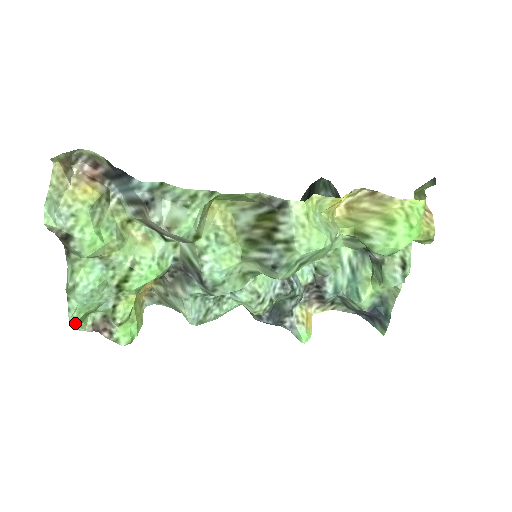
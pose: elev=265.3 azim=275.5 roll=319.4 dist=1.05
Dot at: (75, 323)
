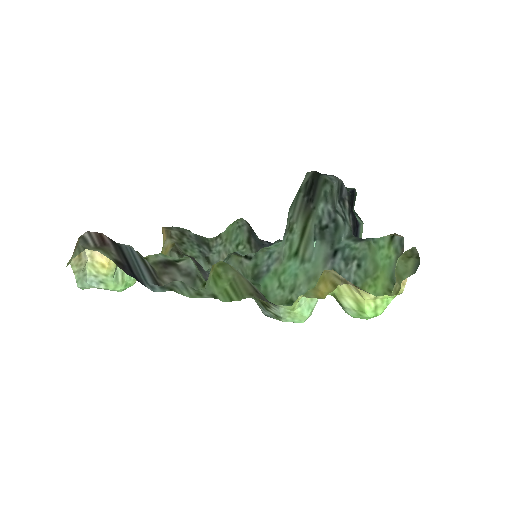
Dot at: occluded
